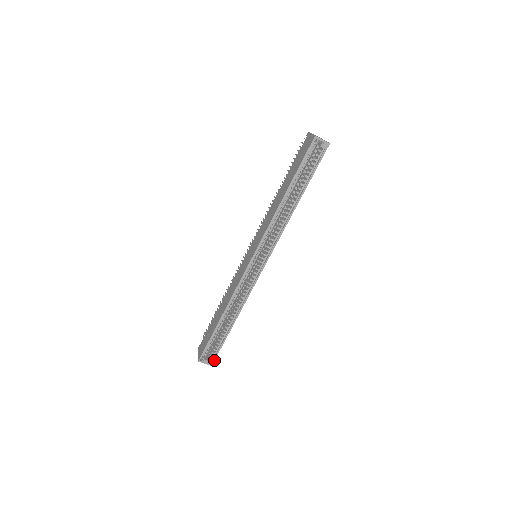
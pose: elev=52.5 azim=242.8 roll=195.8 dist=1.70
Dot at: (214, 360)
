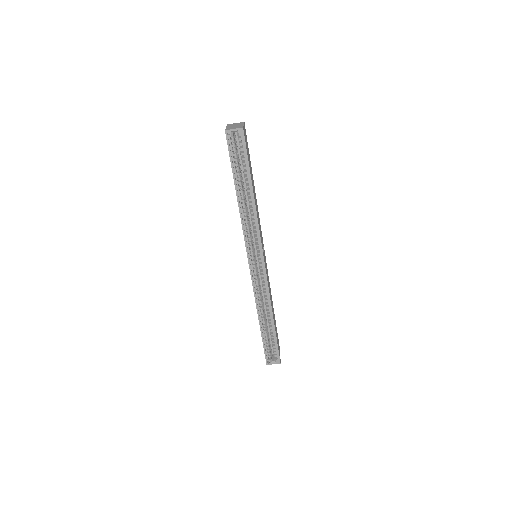
Dot at: (279, 358)
